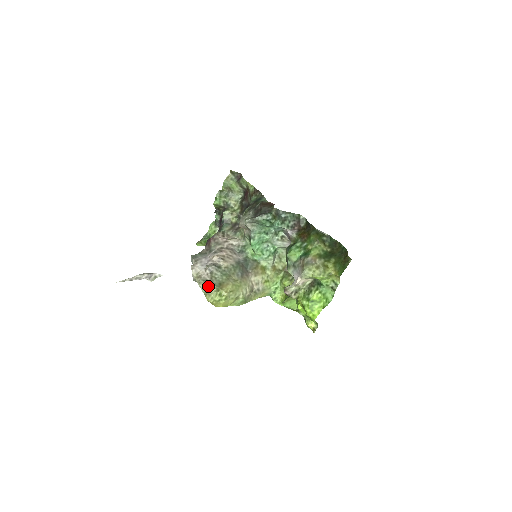
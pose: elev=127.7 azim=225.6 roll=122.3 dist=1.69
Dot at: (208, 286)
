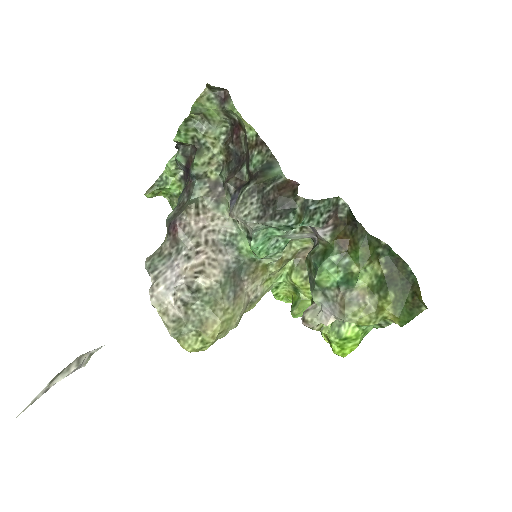
Dot at: (182, 328)
